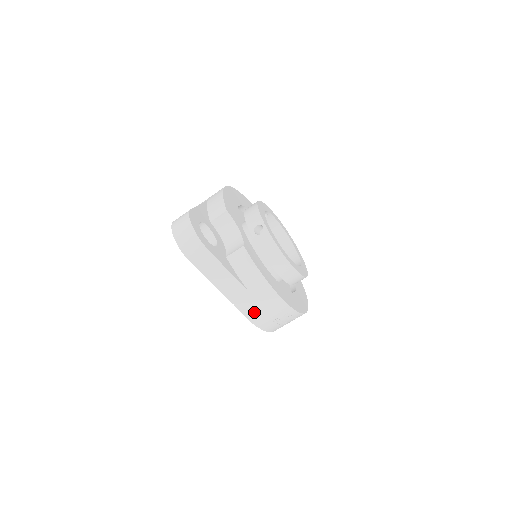
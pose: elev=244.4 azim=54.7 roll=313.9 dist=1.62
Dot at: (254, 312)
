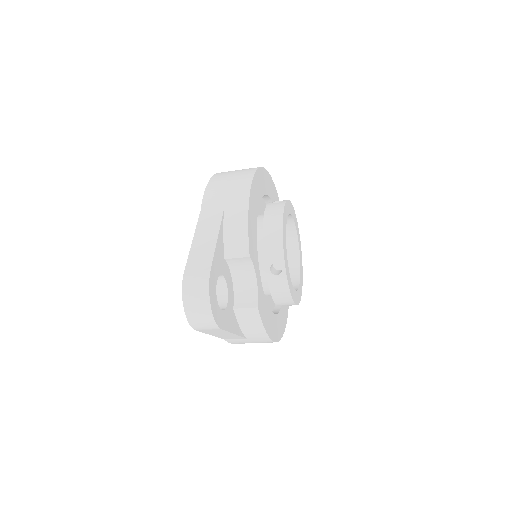
Dot at: (242, 343)
